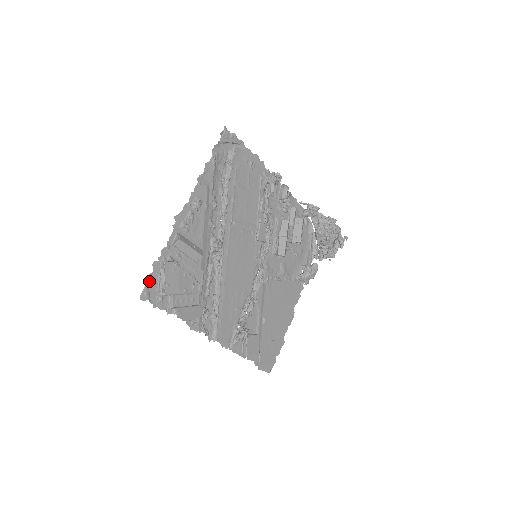
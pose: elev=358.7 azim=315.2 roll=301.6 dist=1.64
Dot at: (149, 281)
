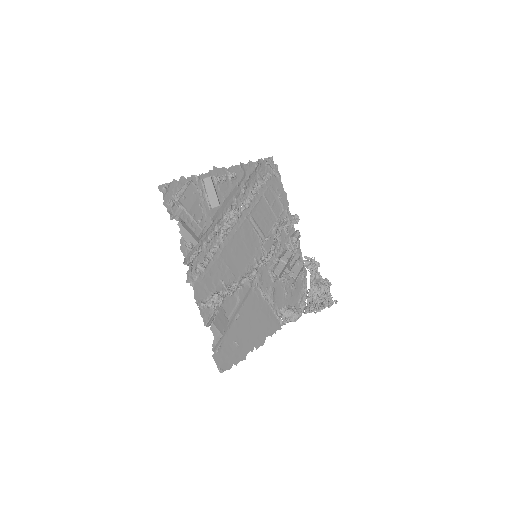
Dot at: (172, 184)
